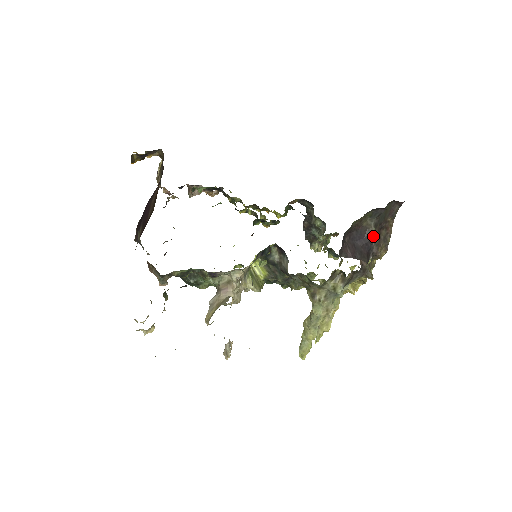
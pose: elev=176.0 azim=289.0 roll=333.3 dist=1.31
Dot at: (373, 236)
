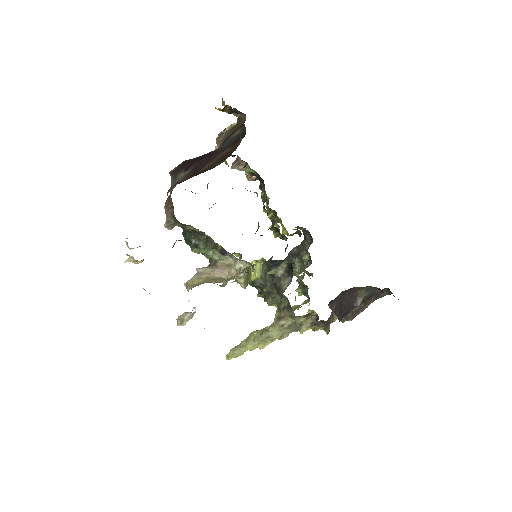
Dot at: (358, 305)
